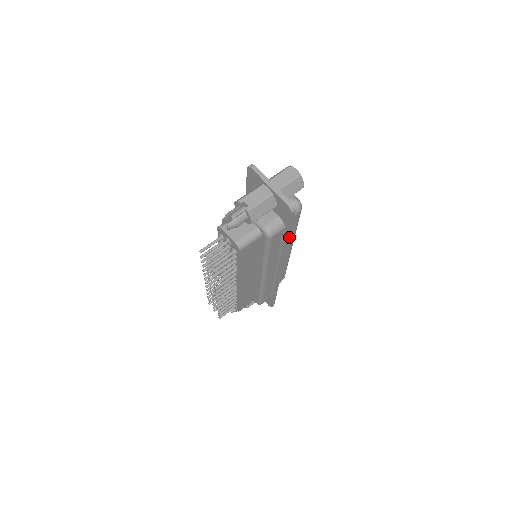
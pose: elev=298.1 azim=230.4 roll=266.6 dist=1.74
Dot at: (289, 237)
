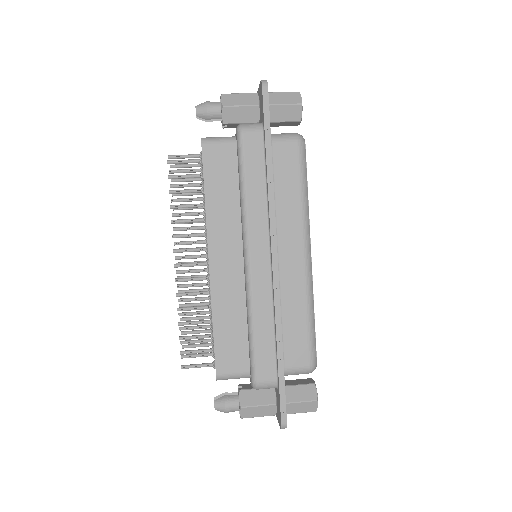
Dot at: (271, 153)
